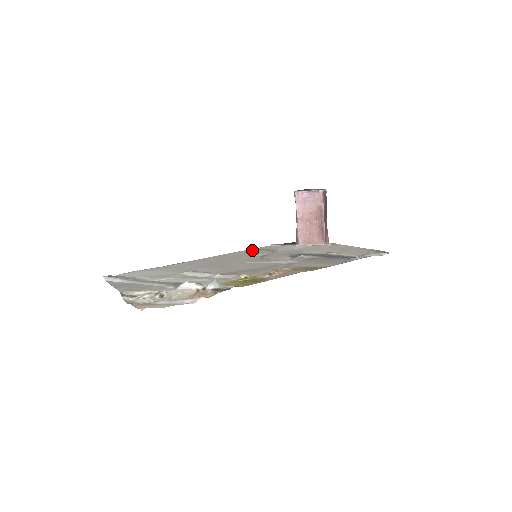
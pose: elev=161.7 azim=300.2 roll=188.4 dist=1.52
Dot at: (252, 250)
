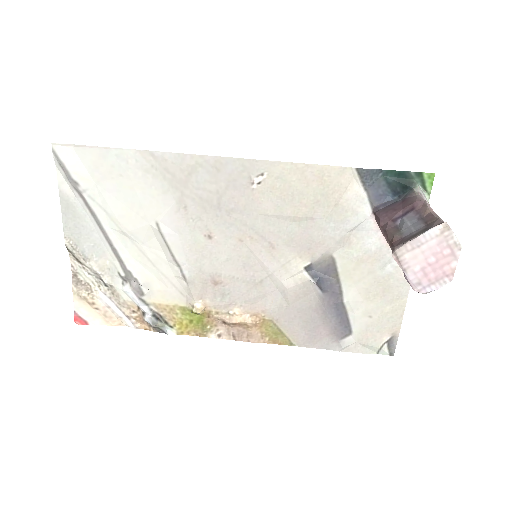
Dot at: (303, 177)
